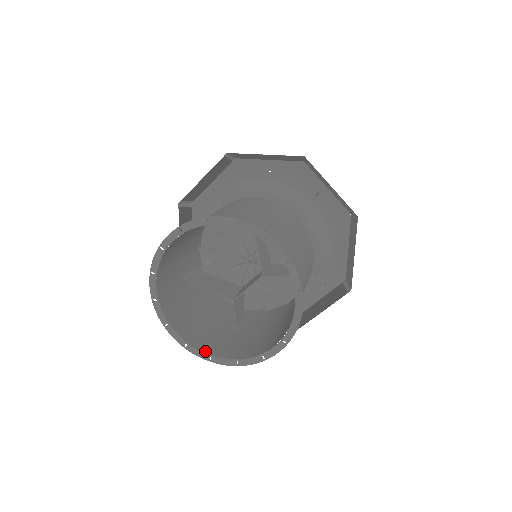
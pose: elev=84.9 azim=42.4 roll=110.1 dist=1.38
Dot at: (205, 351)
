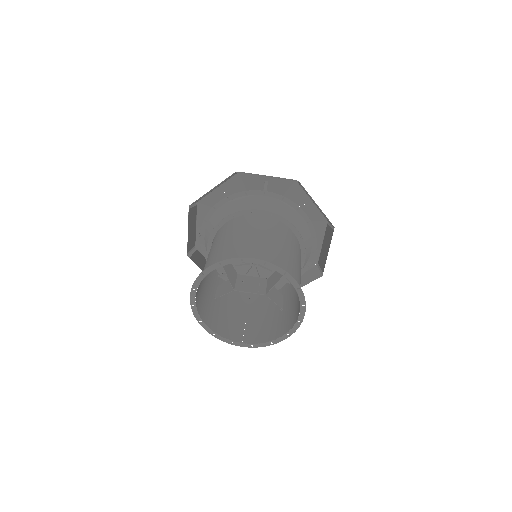
Dot at: (201, 315)
